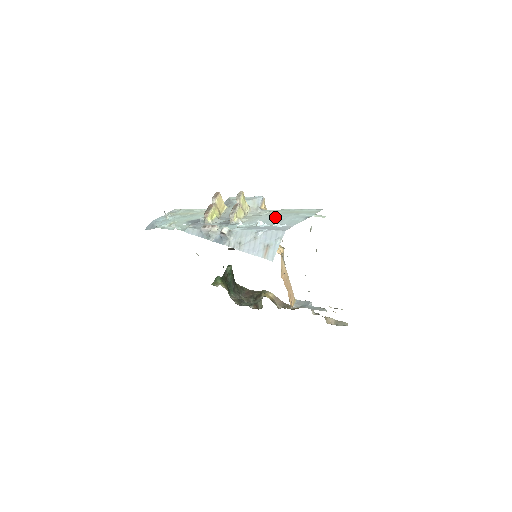
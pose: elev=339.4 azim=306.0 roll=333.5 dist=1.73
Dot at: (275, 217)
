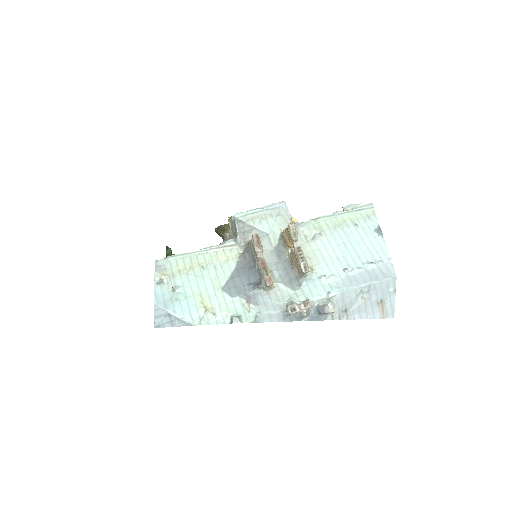
Dot at: (340, 242)
